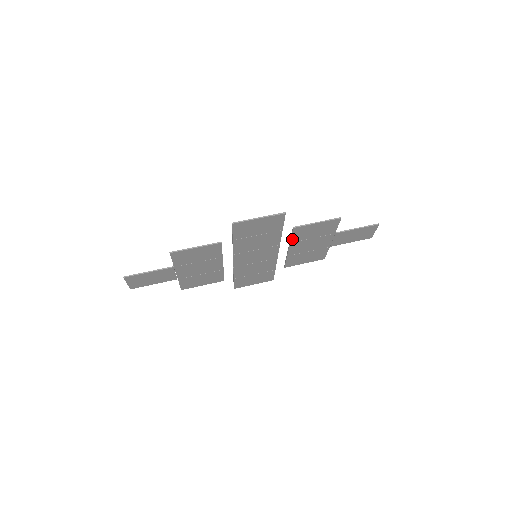
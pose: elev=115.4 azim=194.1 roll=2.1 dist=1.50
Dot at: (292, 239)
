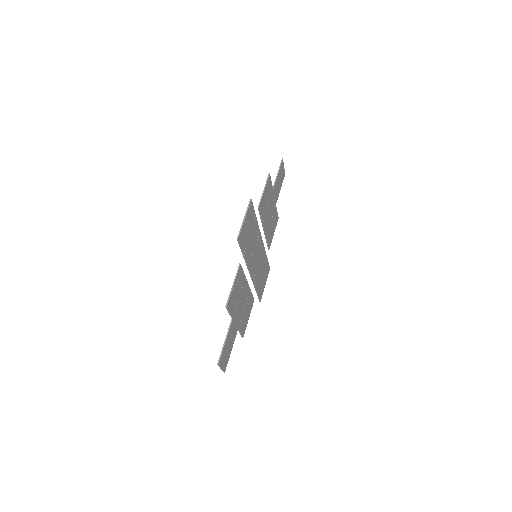
Dot at: (262, 219)
